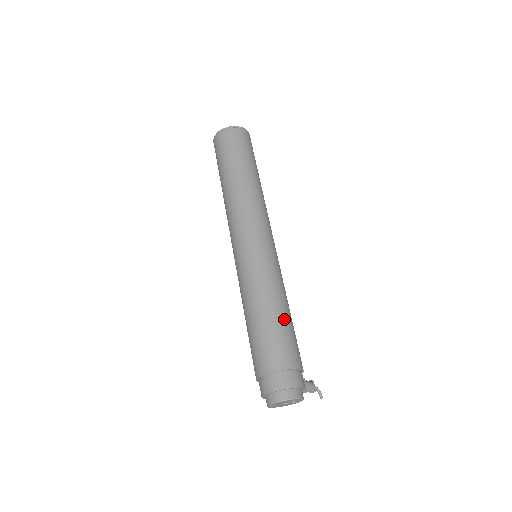
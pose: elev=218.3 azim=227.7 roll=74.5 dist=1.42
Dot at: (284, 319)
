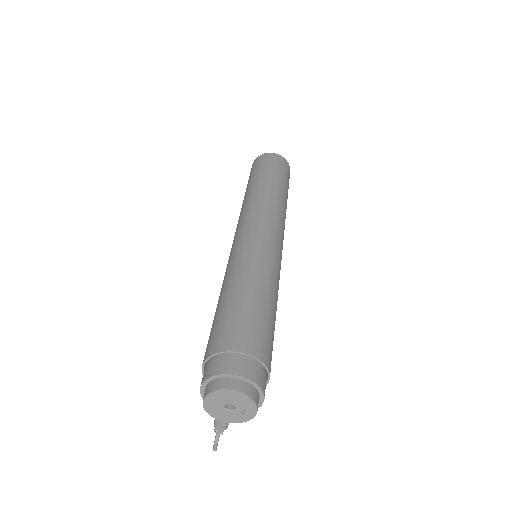
Dot at: occluded
